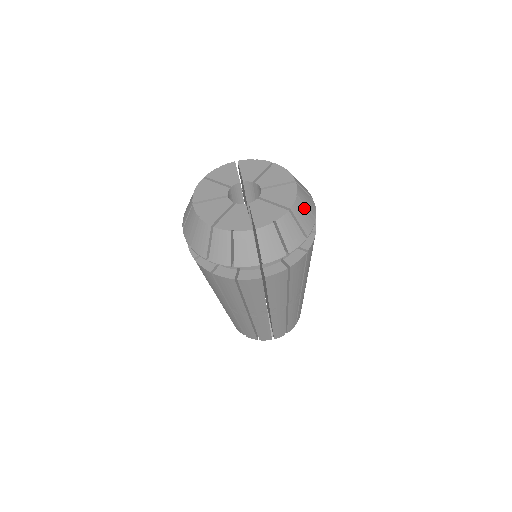
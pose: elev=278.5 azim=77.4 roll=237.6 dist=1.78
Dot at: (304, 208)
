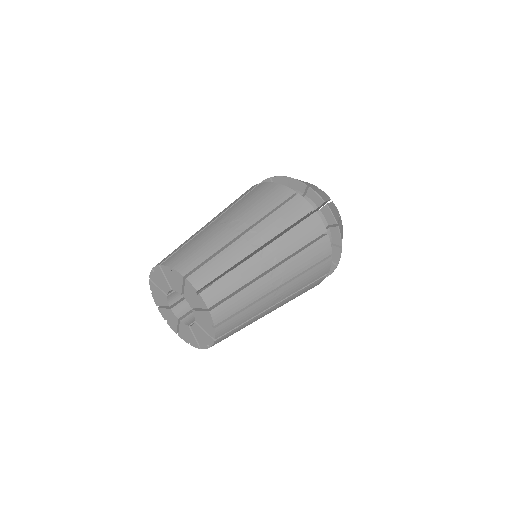
Dot at: (338, 216)
